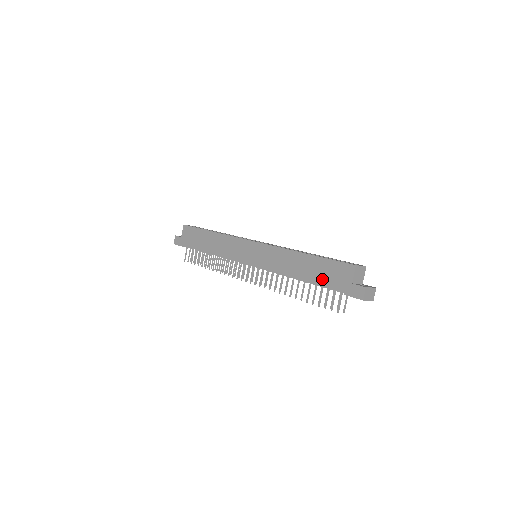
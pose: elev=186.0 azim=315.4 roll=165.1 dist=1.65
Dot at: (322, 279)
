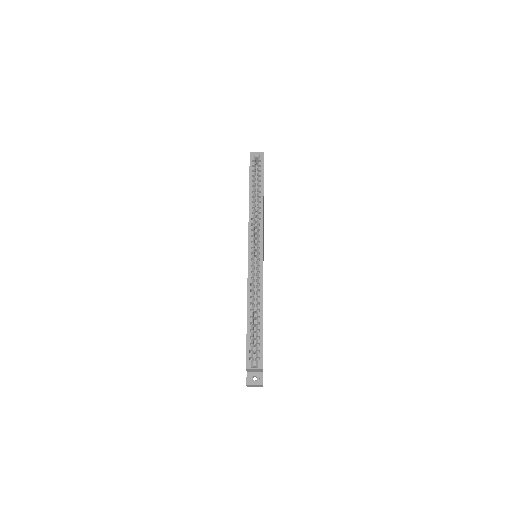
Dot at: occluded
